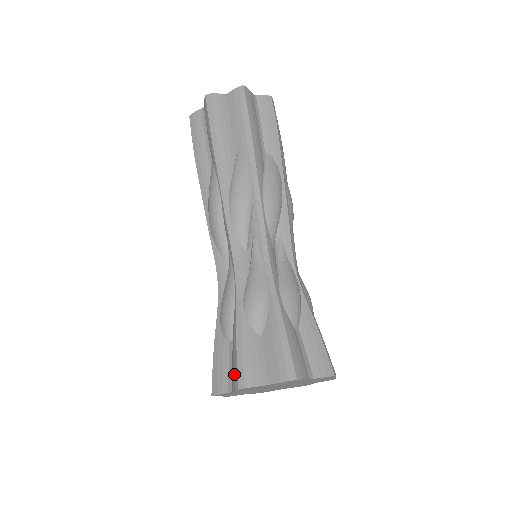
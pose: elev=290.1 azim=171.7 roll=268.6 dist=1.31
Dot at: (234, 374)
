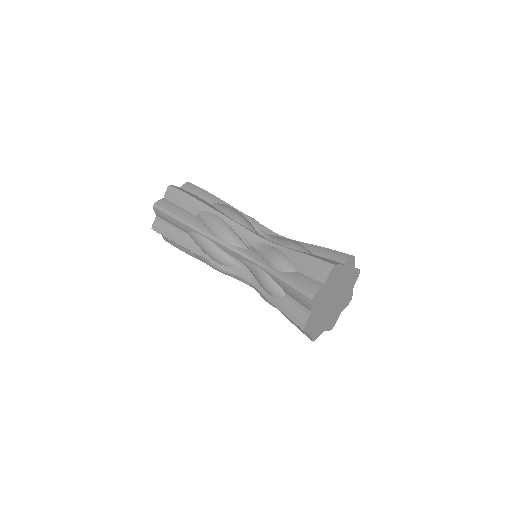
Dot at: (302, 299)
